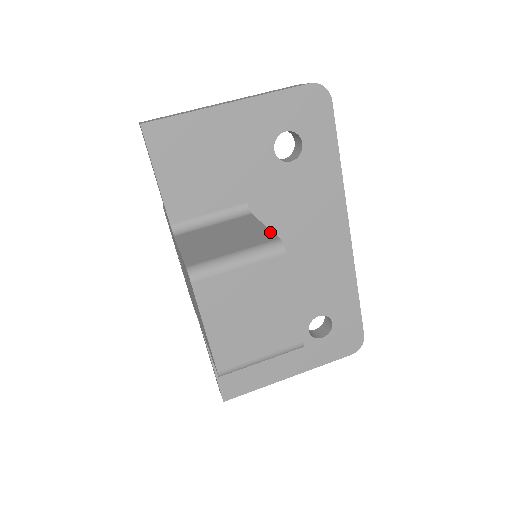
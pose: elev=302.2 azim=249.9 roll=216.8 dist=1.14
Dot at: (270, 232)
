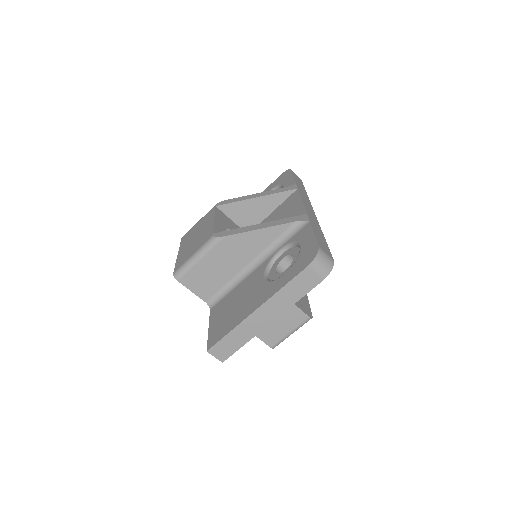
Dot at: (299, 310)
